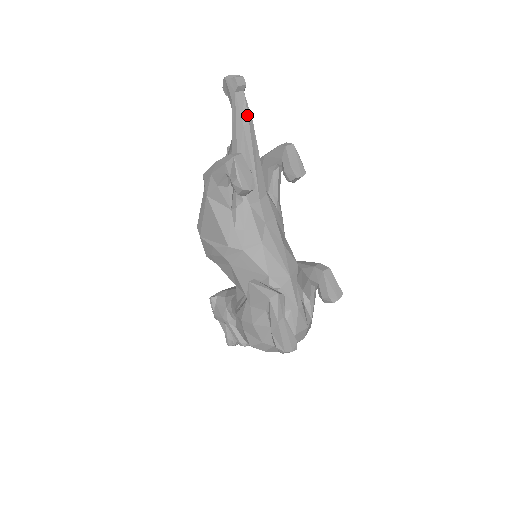
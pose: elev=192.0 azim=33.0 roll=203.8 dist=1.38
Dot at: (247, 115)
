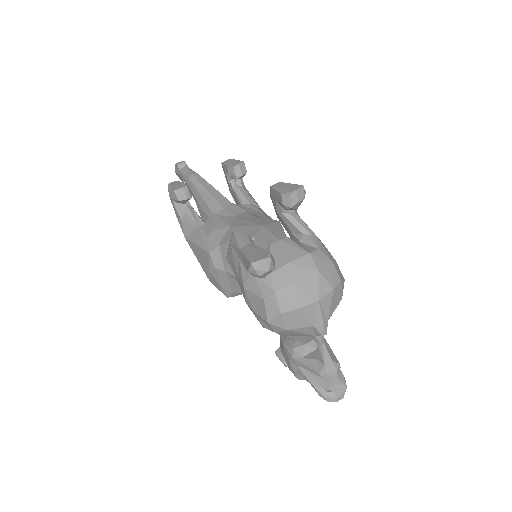
Dot at: (190, 173)
